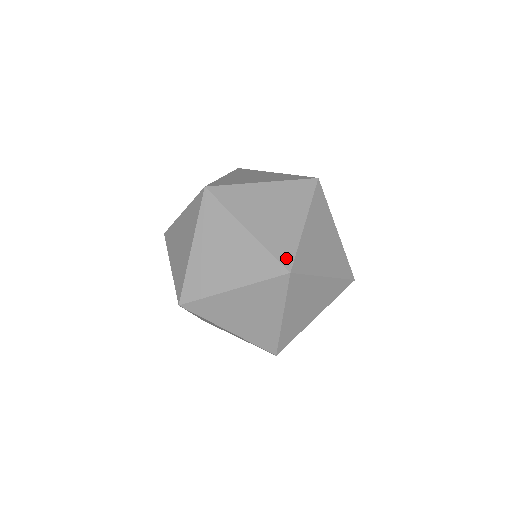
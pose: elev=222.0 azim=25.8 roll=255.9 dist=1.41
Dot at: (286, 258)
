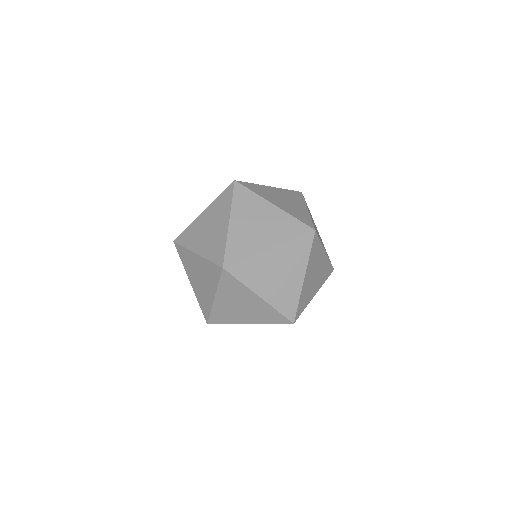
Dot at: occluded
